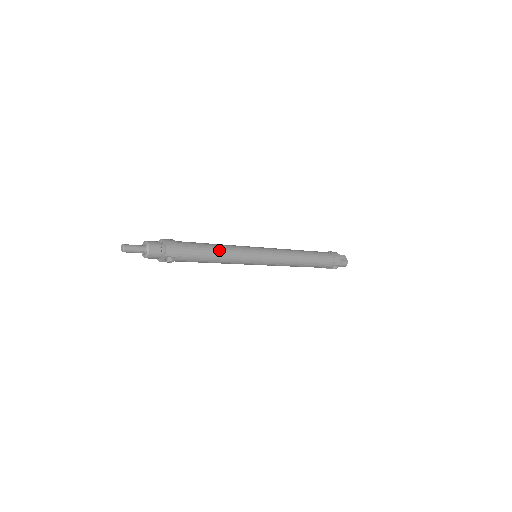
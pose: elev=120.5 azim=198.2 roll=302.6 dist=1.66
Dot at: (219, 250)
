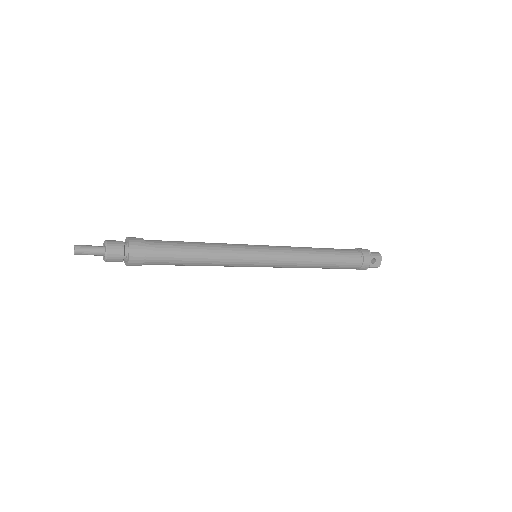
Dot at: (202, 259)
